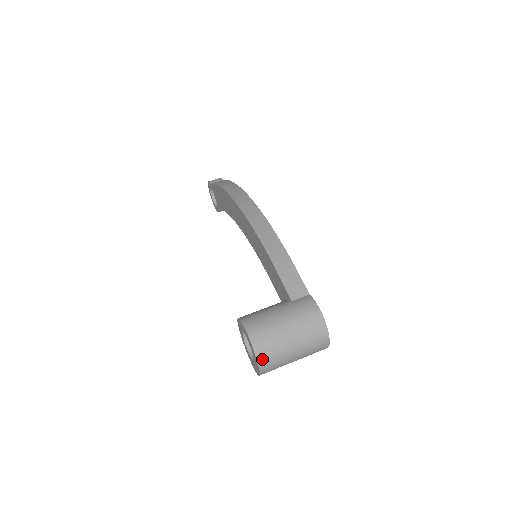
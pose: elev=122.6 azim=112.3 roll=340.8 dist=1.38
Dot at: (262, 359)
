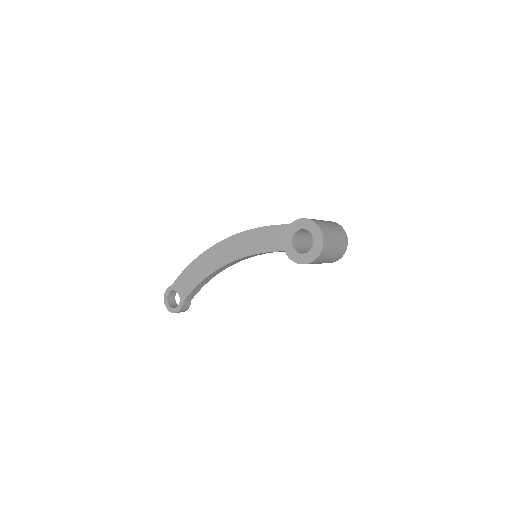
Dot at: (321, 227)
